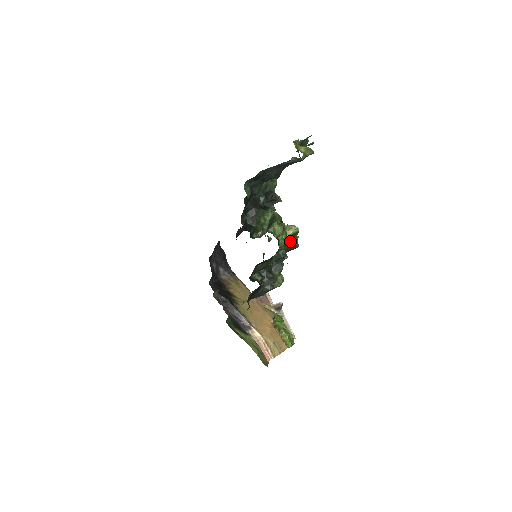
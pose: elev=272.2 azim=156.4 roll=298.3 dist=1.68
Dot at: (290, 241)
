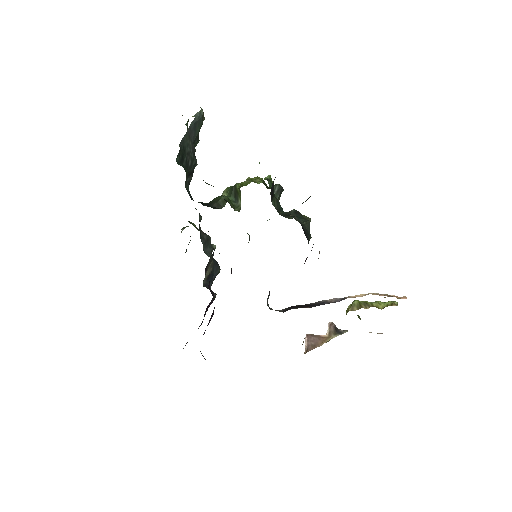
Dot at: (268, 176)
